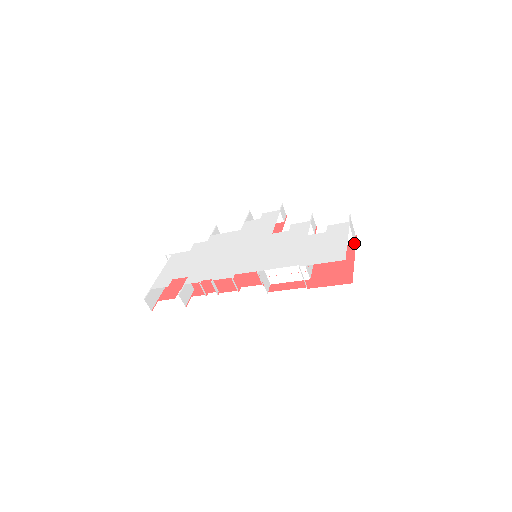
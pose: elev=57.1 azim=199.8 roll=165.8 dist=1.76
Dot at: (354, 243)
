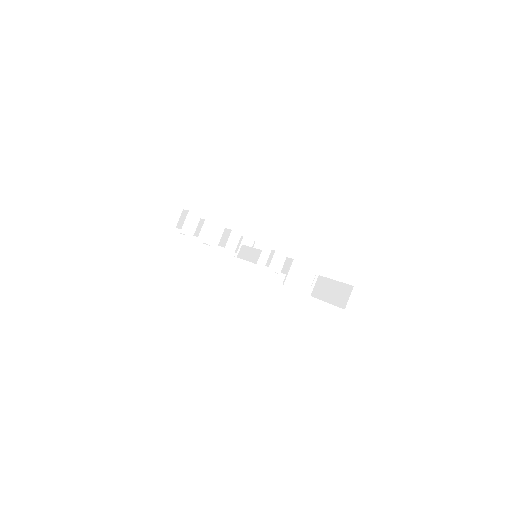
Dot at: (310, 295)
